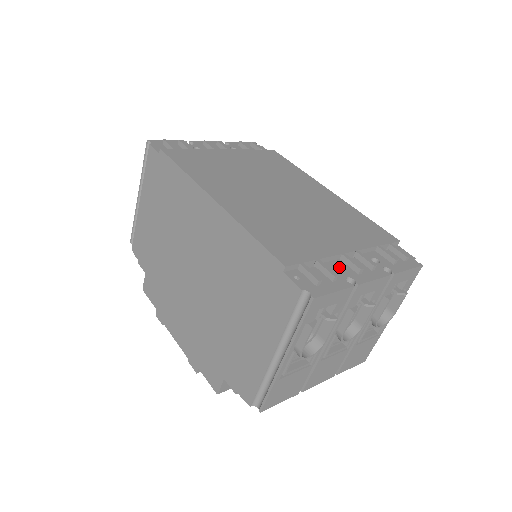
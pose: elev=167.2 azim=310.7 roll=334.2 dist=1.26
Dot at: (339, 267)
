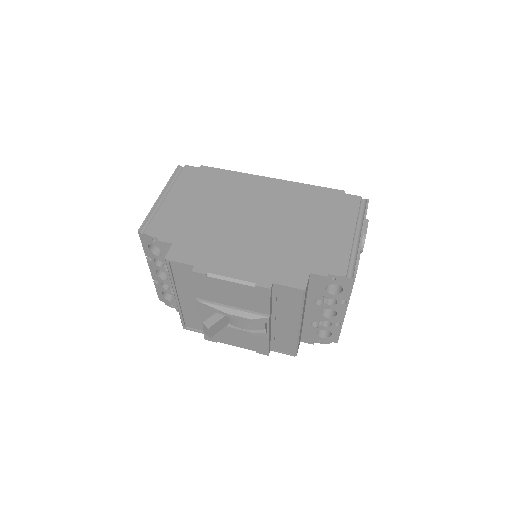
Dot at: occluded
